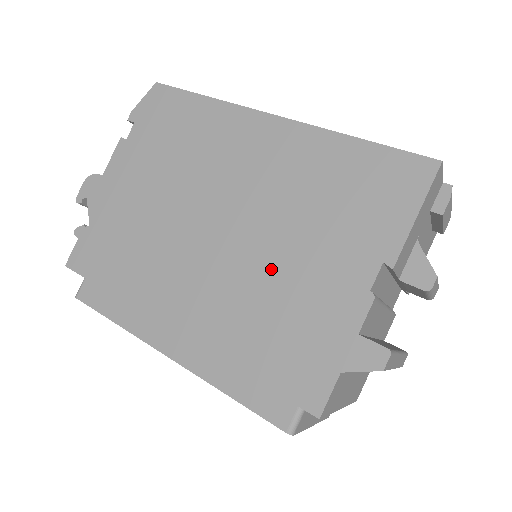
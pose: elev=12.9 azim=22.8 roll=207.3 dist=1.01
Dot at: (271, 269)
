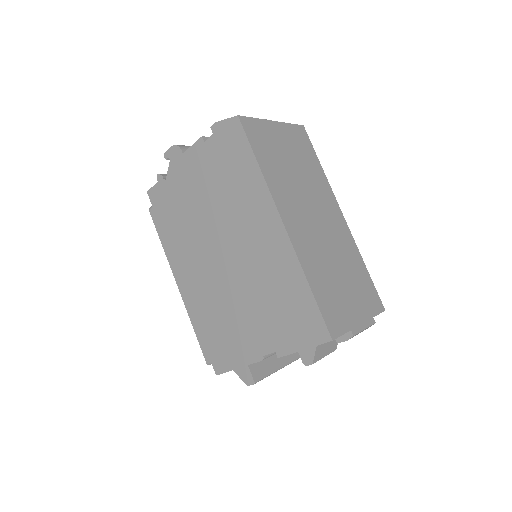
Dot at: (233, 302)
